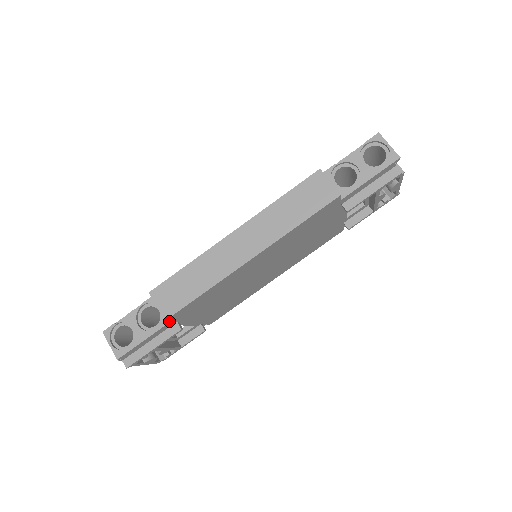
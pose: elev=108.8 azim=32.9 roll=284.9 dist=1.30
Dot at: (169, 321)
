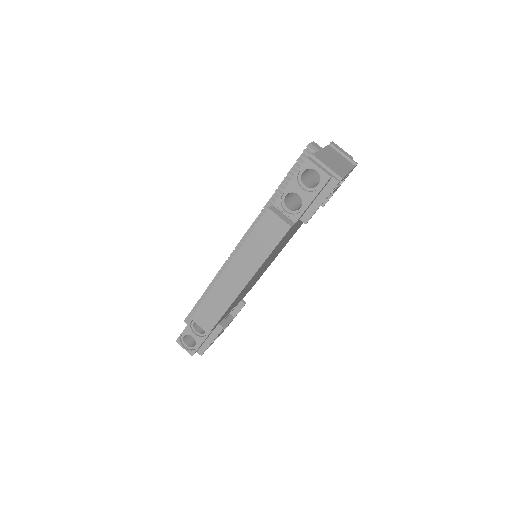
Dot at: occluded
